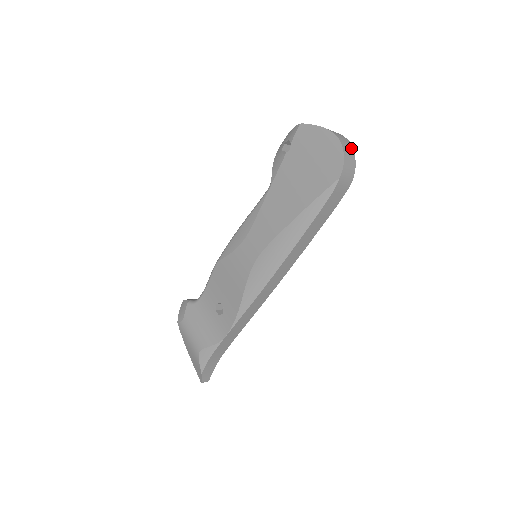
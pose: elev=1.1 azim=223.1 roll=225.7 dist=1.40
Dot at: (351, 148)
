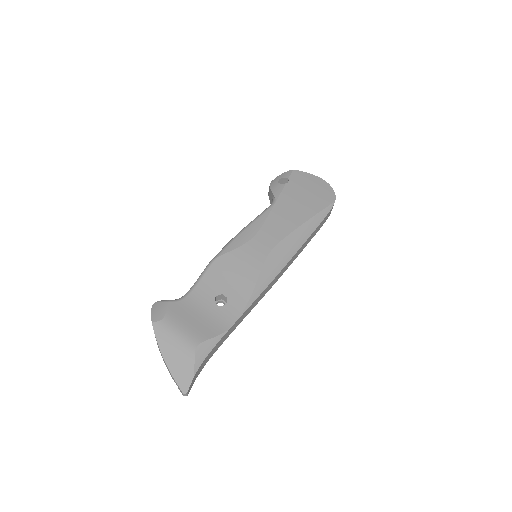
Dot at: occluded
